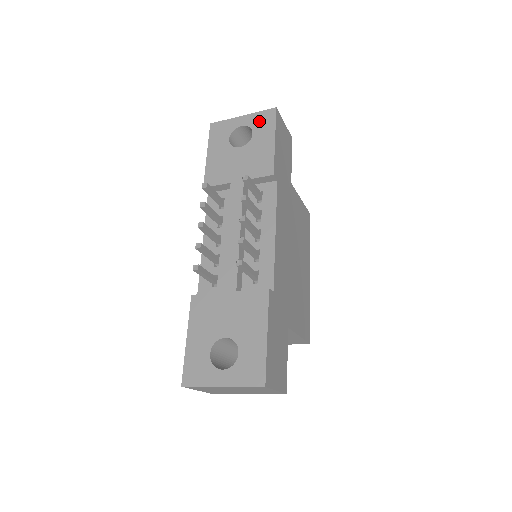
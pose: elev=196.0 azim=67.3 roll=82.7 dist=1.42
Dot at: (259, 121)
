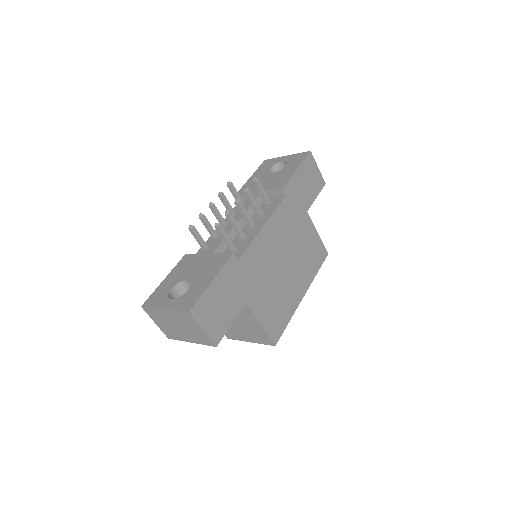
Dot at: (295, 158)
